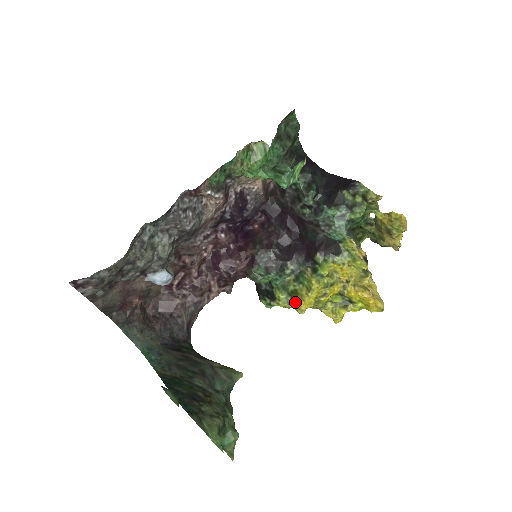
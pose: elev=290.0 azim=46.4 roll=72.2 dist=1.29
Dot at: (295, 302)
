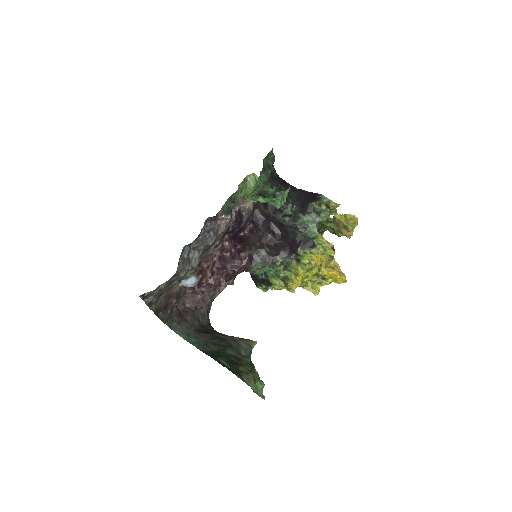
Dot at: (288, 285)
